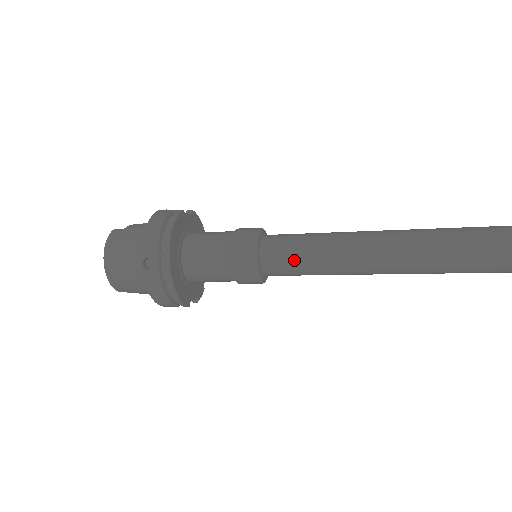
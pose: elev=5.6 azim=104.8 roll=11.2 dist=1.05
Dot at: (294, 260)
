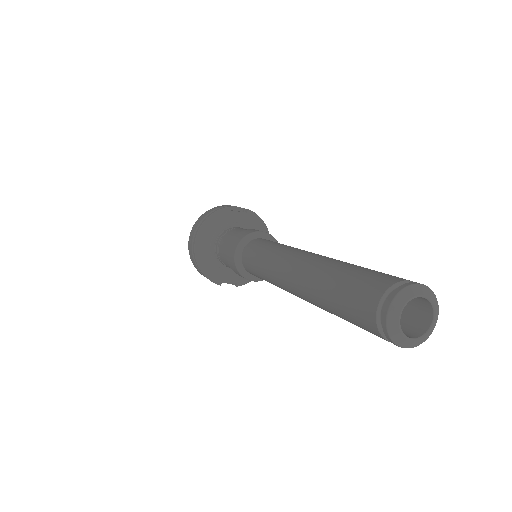
Dot at: (254, 263)
